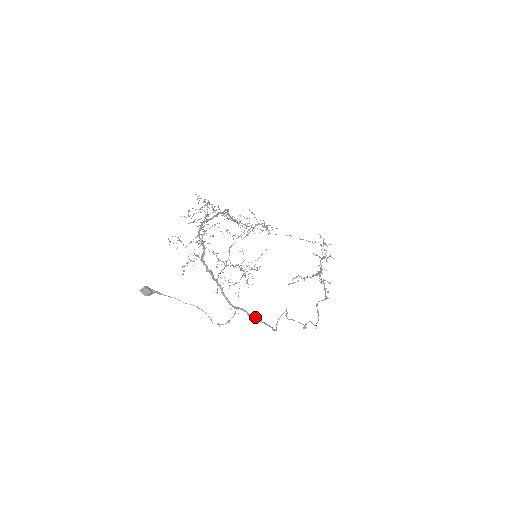
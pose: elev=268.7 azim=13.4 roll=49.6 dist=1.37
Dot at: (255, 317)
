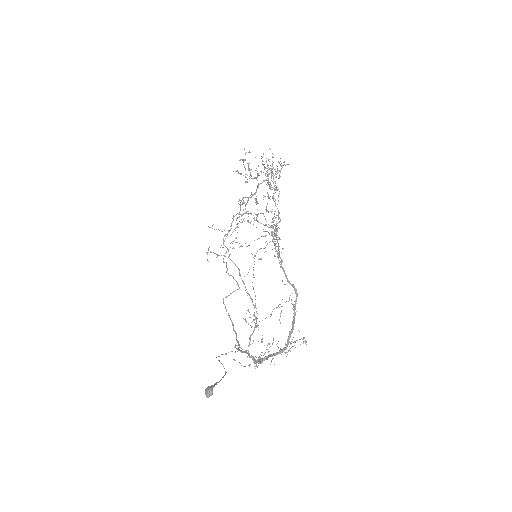
Dot at: occluded
